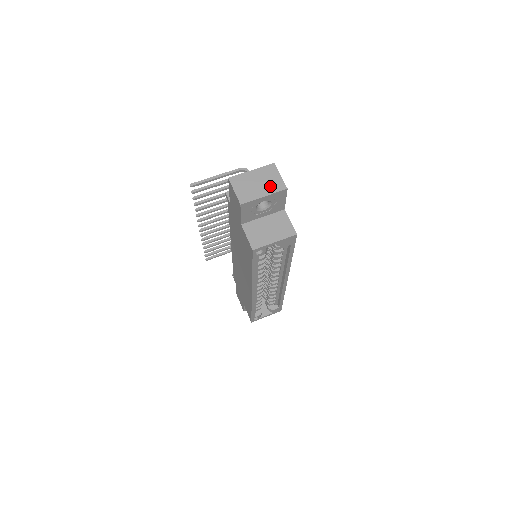
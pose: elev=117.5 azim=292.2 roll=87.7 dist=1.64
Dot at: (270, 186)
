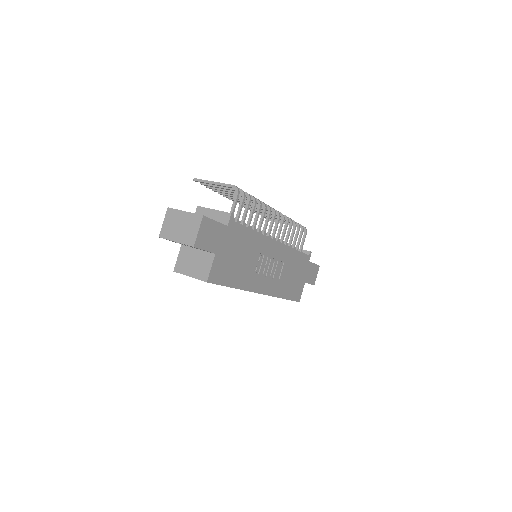
Dot at: (185, 235)
